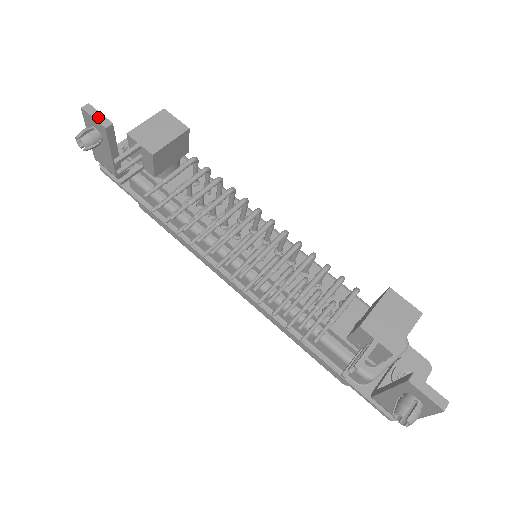
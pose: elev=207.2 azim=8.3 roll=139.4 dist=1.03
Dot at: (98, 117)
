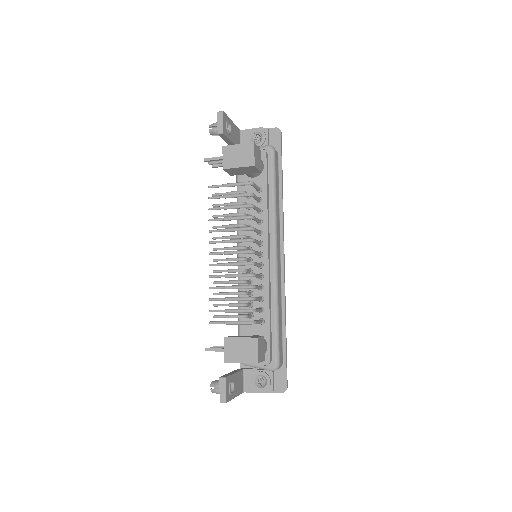
Dot at: (220, 124)
